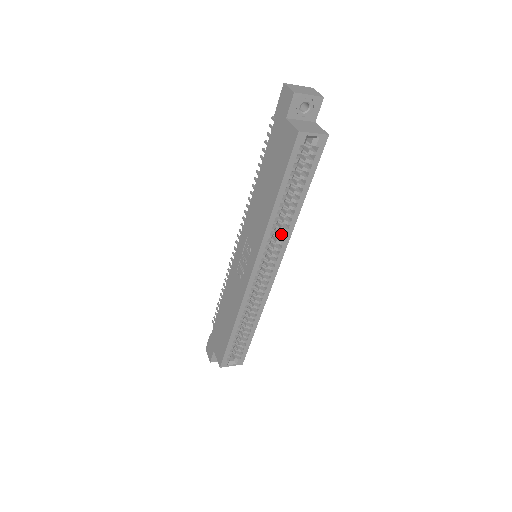
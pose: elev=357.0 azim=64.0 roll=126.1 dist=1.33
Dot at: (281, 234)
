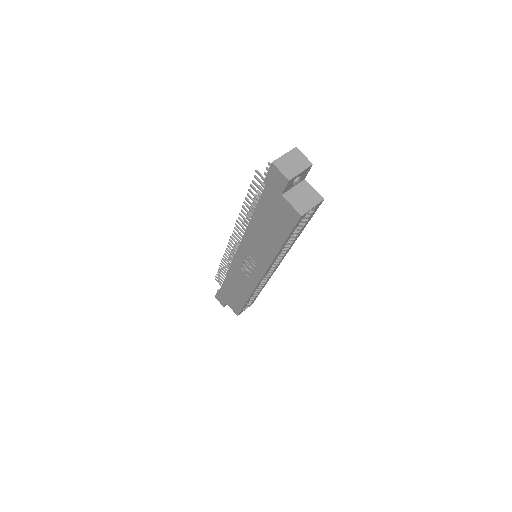
Dot at: (282, 253)
